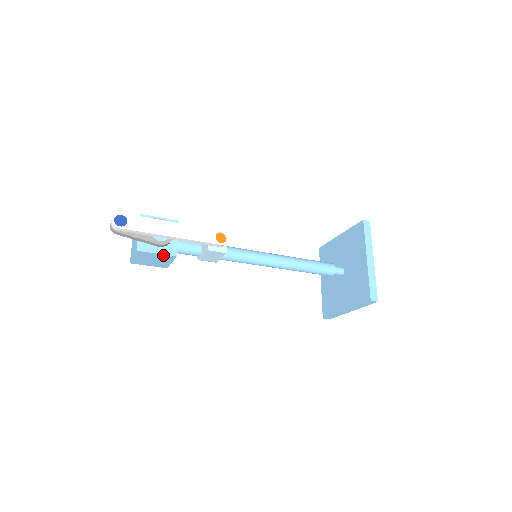
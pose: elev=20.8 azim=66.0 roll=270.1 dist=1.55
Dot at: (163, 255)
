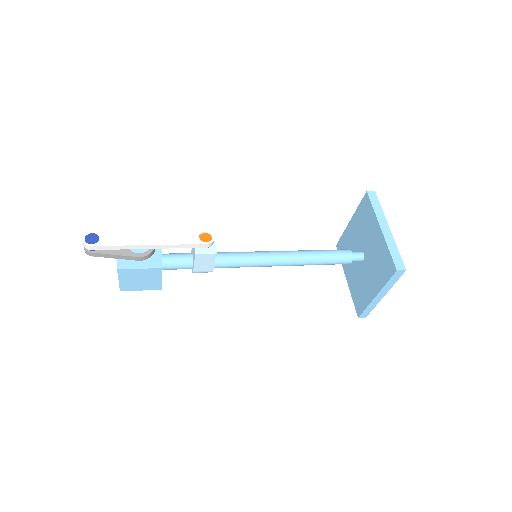
Dot at: (148, 270)
